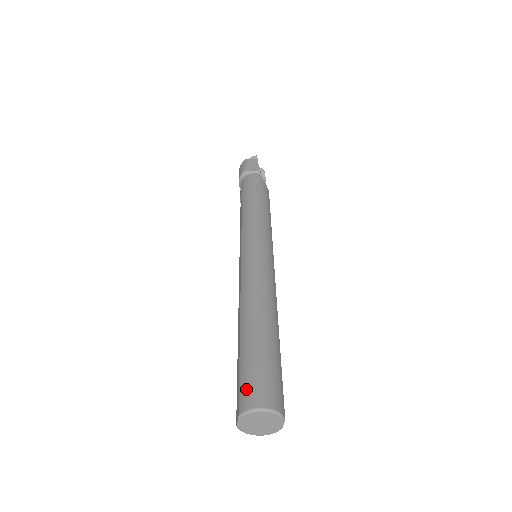
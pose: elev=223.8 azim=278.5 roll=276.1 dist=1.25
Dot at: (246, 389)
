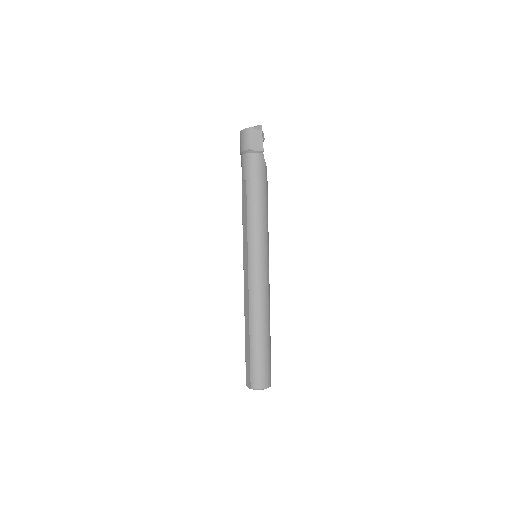
Dot at: (255, 377)
